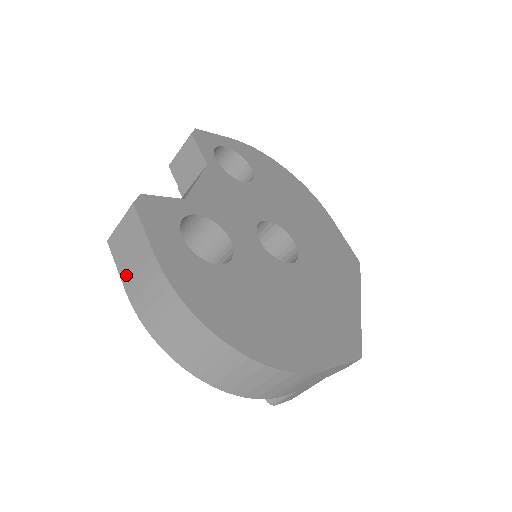
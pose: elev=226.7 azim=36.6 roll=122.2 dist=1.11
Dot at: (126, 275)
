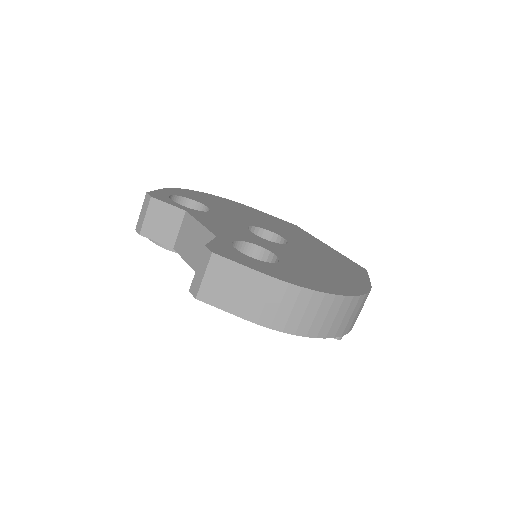
Dot at: (237, 308)
